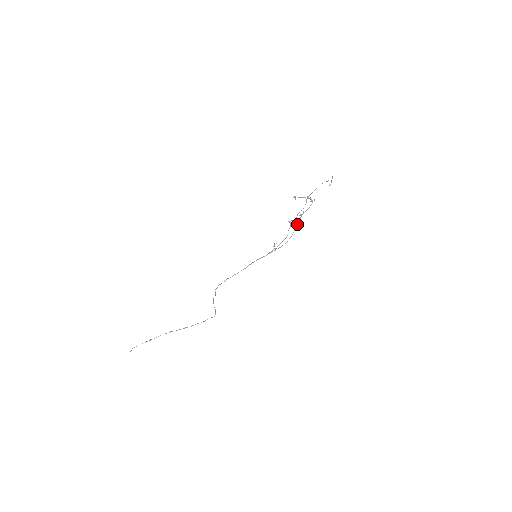
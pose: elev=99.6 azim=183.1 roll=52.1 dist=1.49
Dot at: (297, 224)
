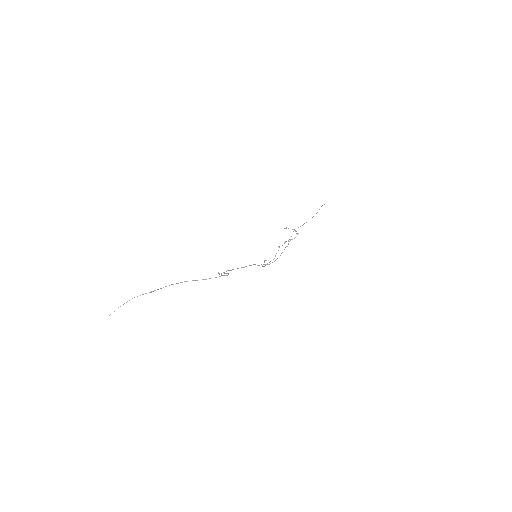
Dot at: (285, 247)
